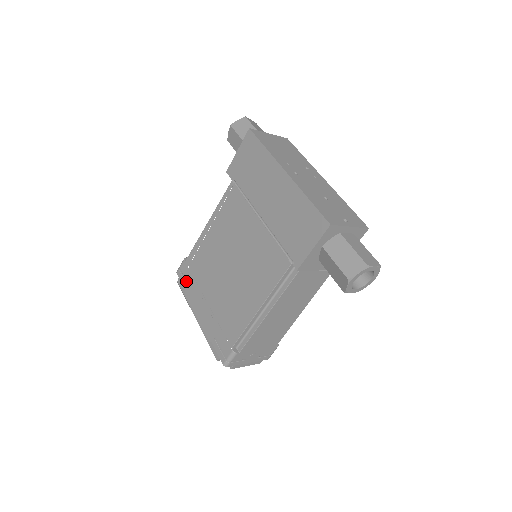
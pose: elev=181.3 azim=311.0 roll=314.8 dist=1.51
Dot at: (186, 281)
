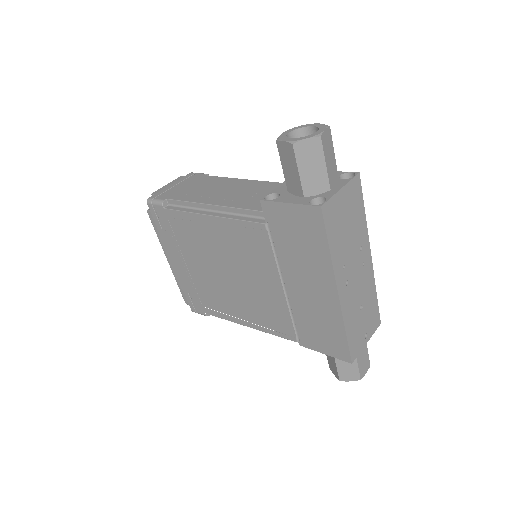
Dot at: (161, 224)
